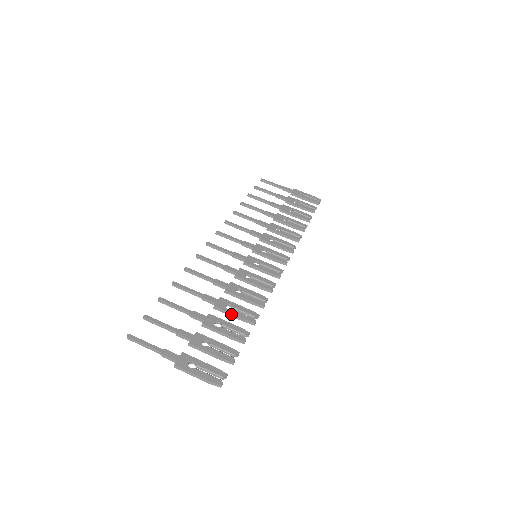
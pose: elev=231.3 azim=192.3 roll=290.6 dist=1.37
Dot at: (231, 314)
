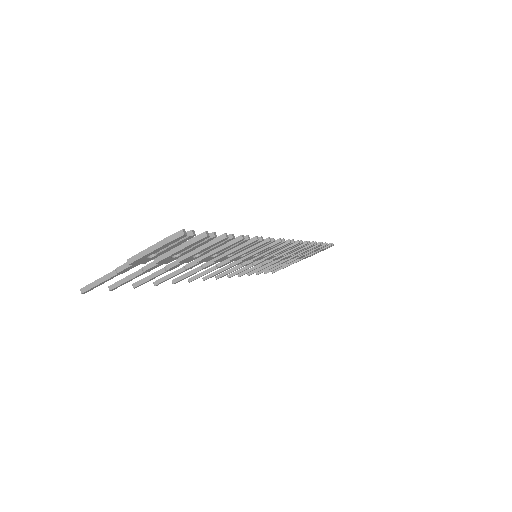
Dot at: (214, 249)
